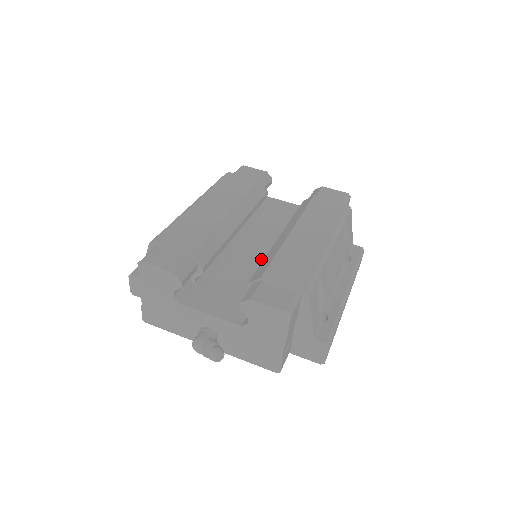
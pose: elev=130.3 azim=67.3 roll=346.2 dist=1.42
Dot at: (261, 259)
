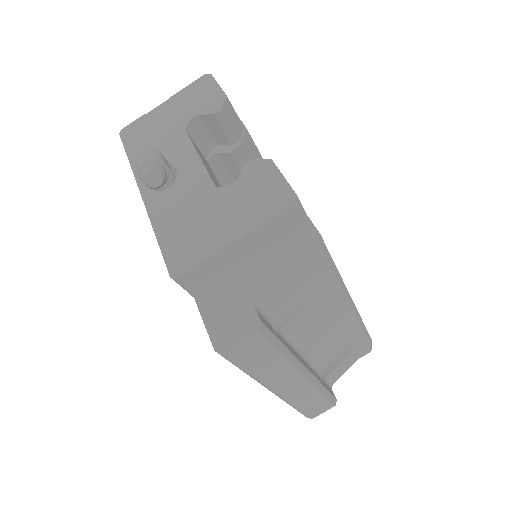
Dot at: occluded
